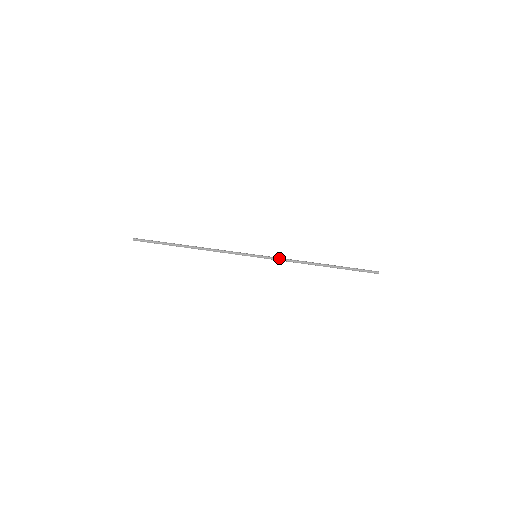
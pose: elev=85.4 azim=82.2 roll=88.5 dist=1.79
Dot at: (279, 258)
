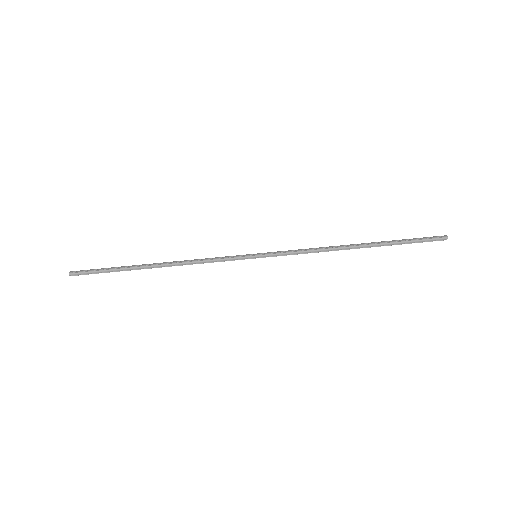
Dot at: (291, 251)
